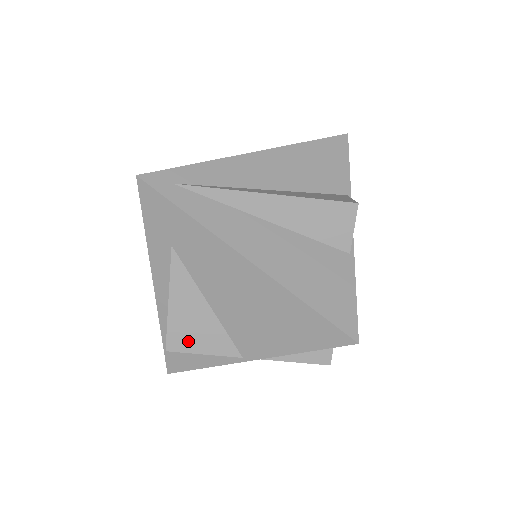
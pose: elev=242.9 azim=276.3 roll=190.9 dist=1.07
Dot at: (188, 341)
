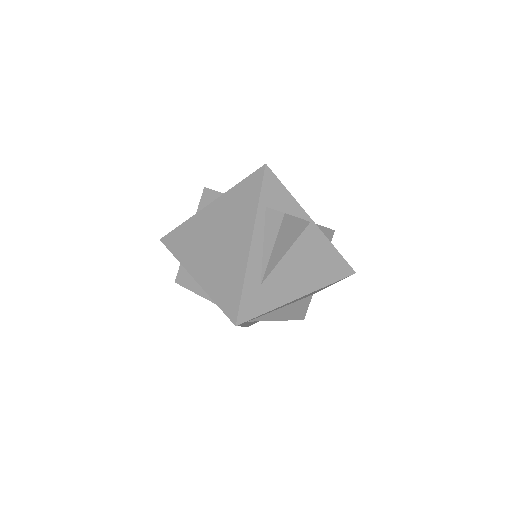
Dot at: occluded
